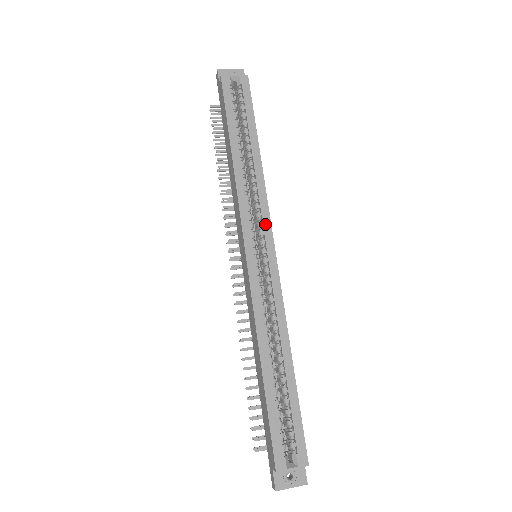
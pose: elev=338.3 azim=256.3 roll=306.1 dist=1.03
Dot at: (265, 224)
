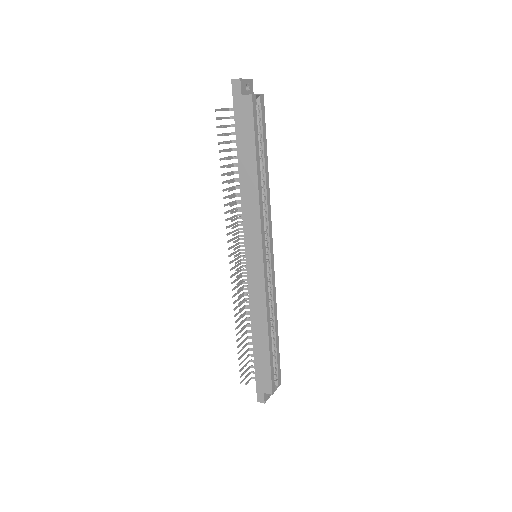
Dot at: (270, 235)
